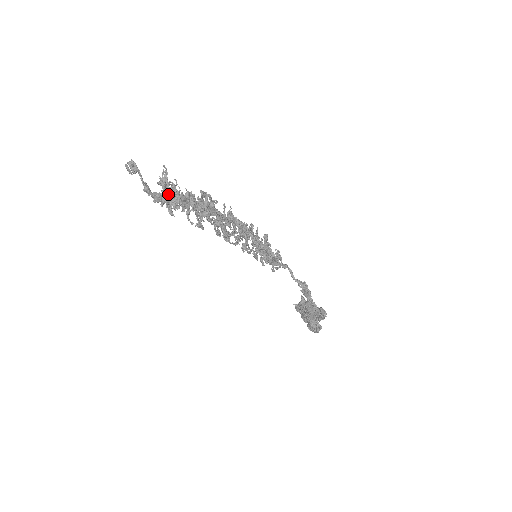
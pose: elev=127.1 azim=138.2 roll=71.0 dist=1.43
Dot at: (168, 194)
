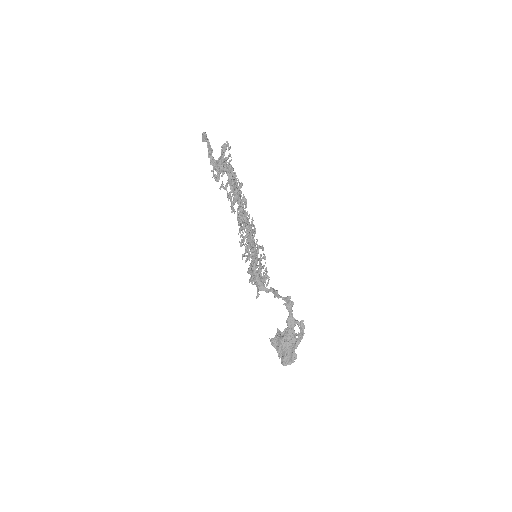
Dot at: (223, 159)
